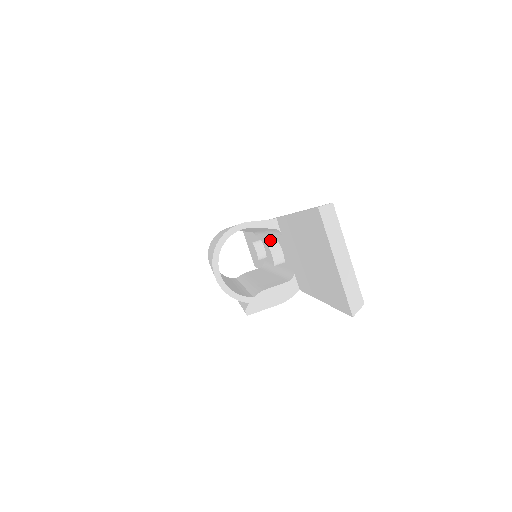
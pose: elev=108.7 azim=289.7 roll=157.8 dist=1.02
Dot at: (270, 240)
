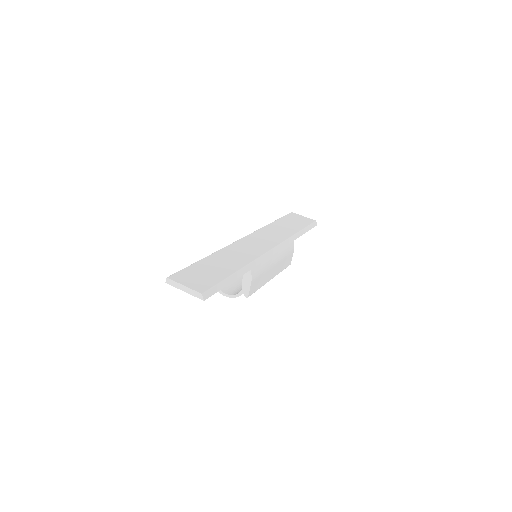
Dot at: occluded
